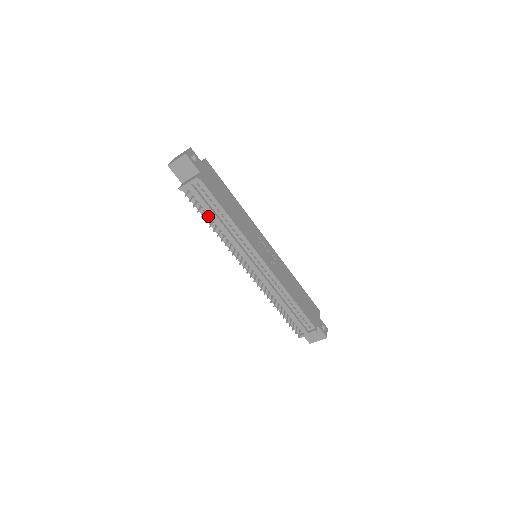
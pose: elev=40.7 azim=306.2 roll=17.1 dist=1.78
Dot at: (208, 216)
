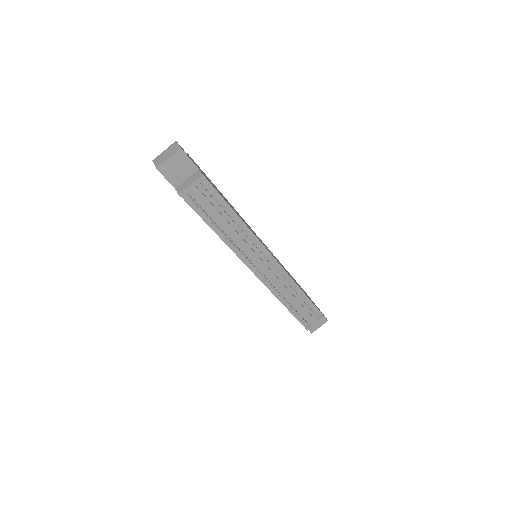
Dot at: (214, 221)
